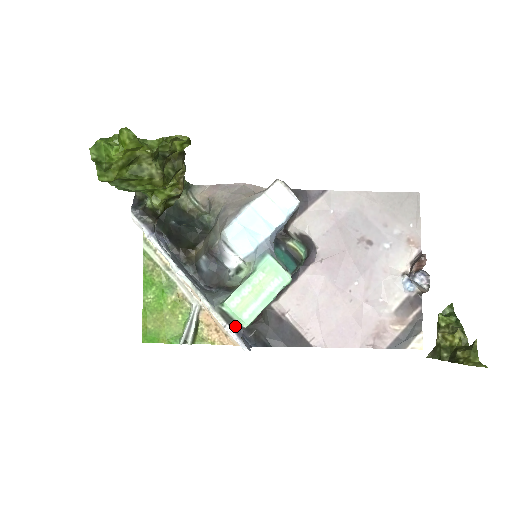
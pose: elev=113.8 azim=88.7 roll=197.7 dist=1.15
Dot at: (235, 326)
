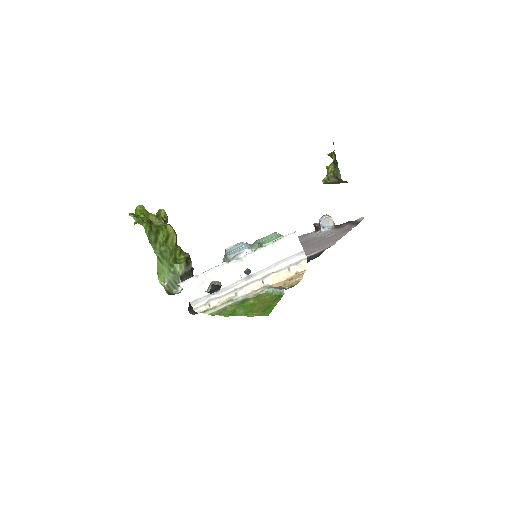
Dot at: occluded
